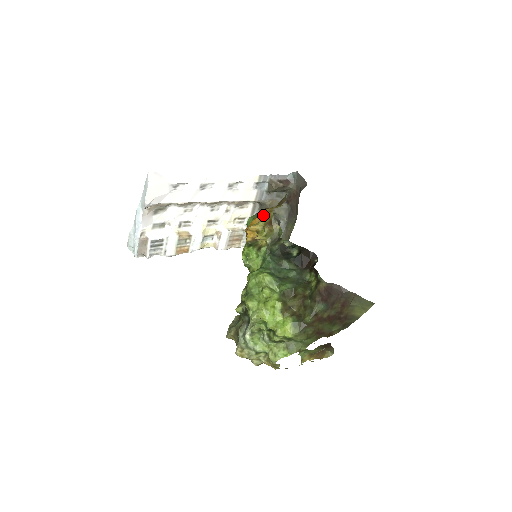
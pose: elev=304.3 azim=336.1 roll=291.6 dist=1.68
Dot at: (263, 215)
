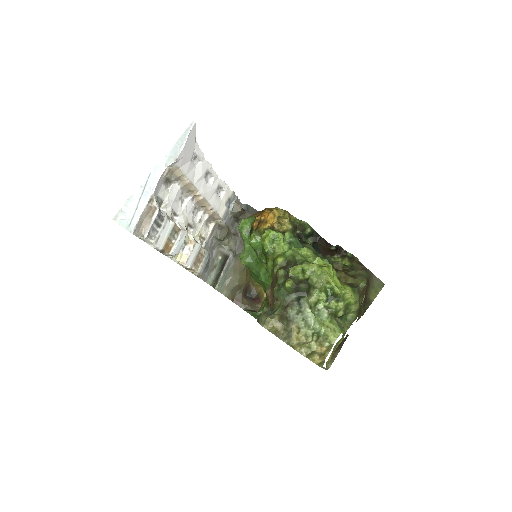
Dot at: (270, 210)
